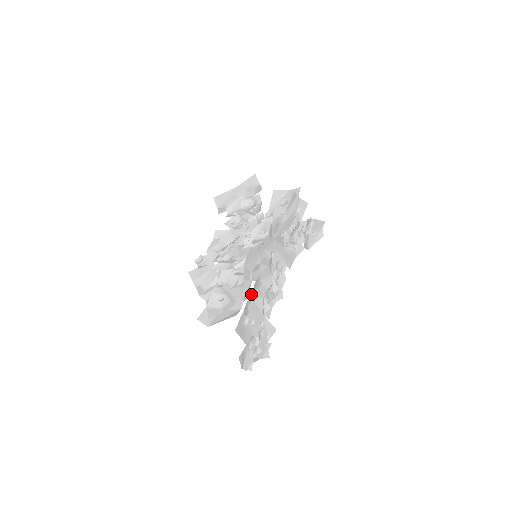
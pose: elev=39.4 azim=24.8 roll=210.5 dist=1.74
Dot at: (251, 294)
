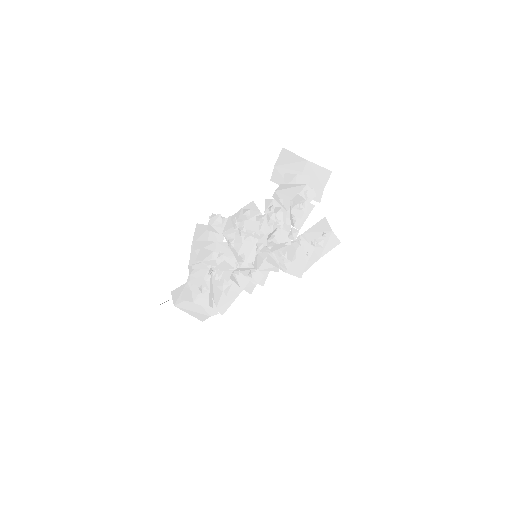
Dot at: occluded
